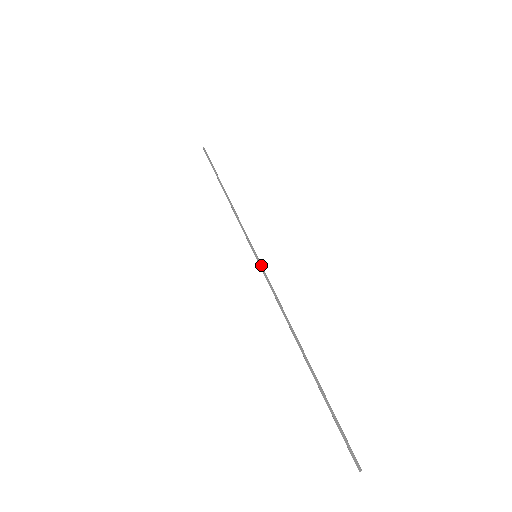
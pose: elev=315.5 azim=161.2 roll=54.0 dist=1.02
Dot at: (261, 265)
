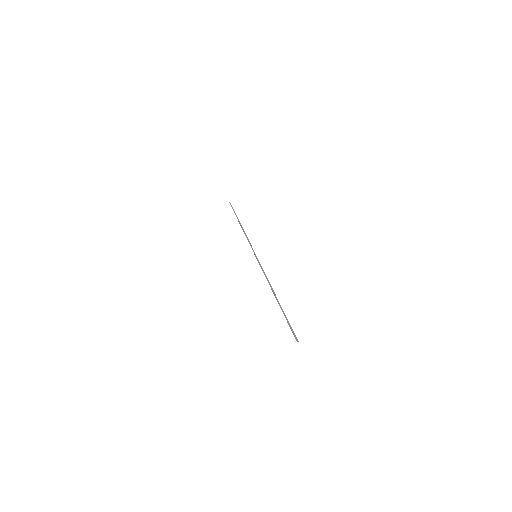
Dot at: occluded
